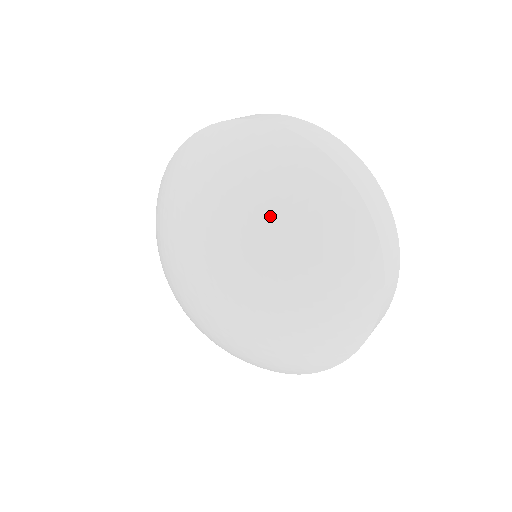
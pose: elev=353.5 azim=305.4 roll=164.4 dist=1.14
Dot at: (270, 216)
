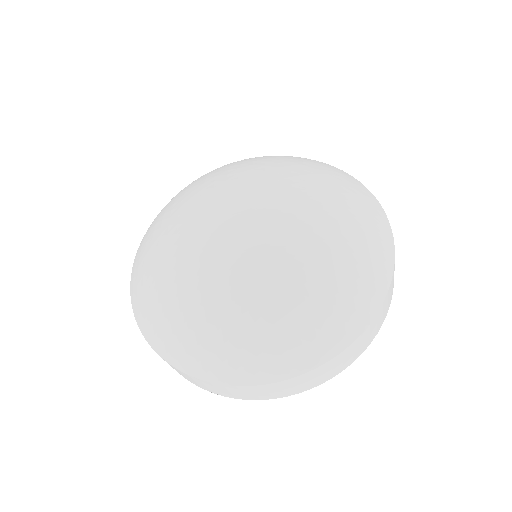
Dot at: (299, 170)
